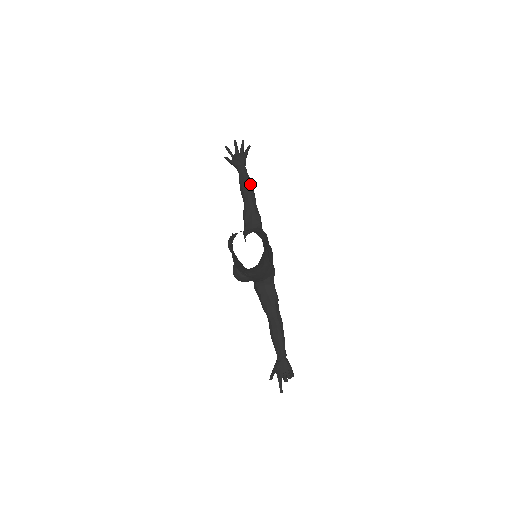
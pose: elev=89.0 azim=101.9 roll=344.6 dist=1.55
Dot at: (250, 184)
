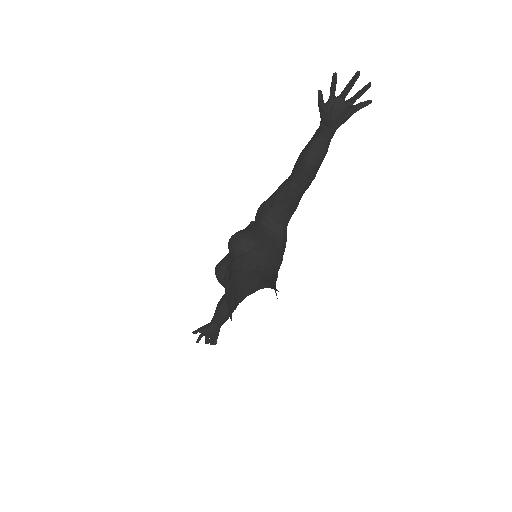
Dot at: (319, 165)
